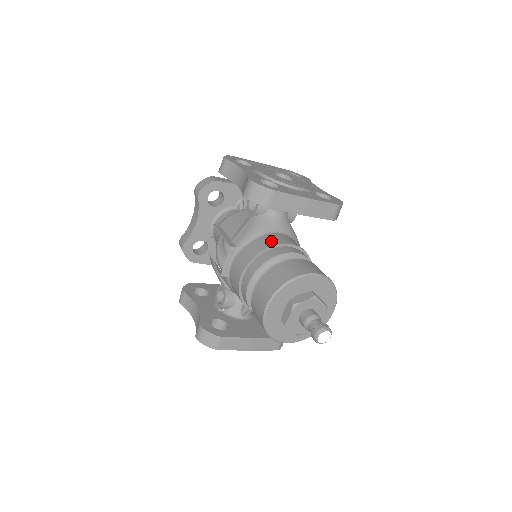
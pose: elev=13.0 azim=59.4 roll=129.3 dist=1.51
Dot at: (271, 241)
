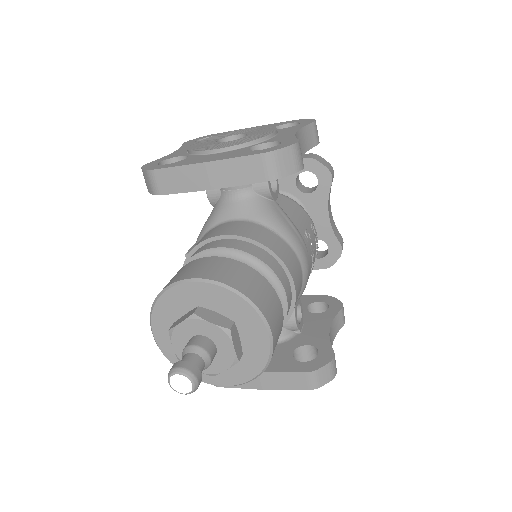
Dot at: (205, 237)
